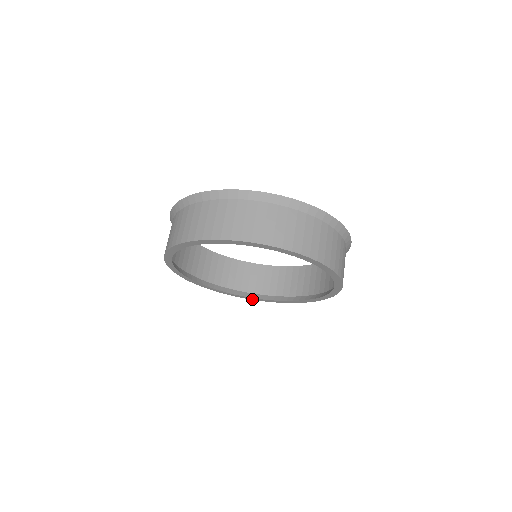
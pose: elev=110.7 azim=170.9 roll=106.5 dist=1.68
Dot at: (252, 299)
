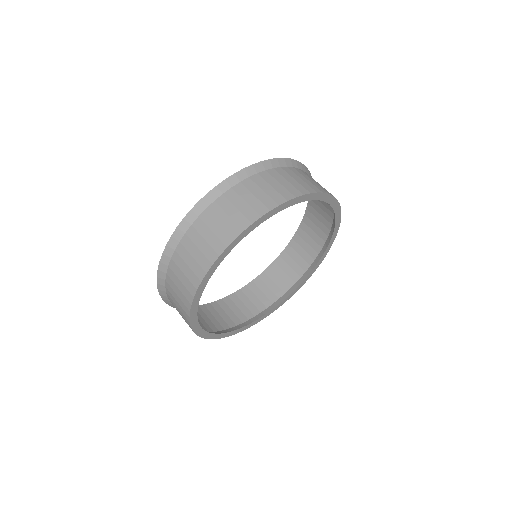
Dot at: (282, 304)
